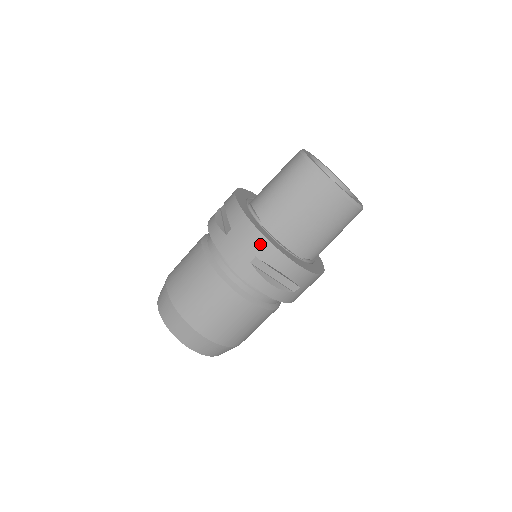
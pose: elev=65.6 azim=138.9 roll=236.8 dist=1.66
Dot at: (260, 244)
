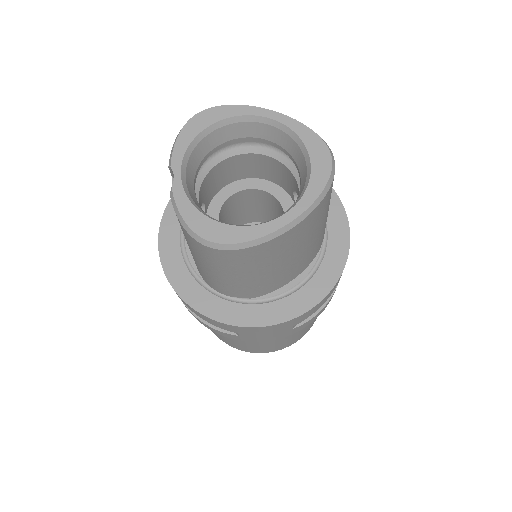
Dot at: (286, 325)
